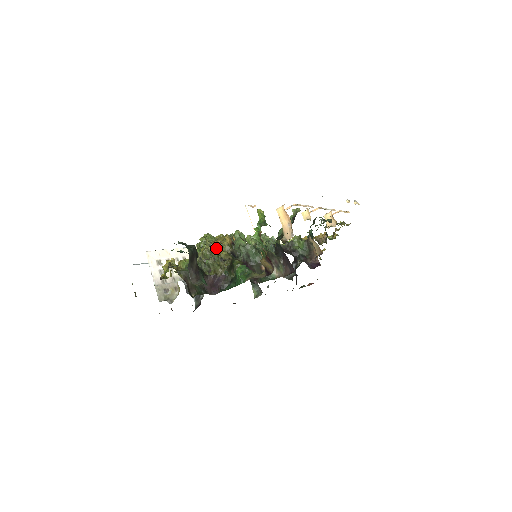
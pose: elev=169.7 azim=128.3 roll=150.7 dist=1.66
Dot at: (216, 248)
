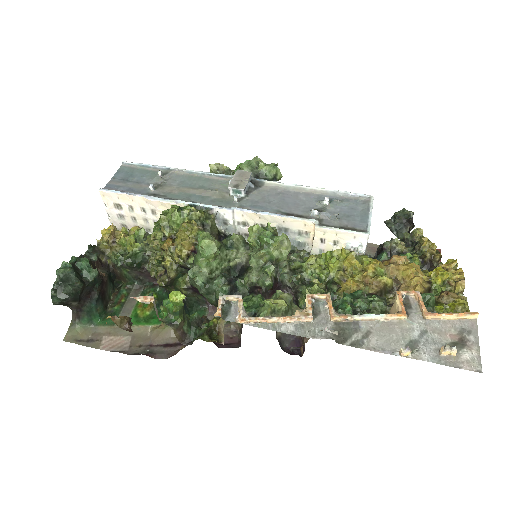
Dot at: (164, 249)
